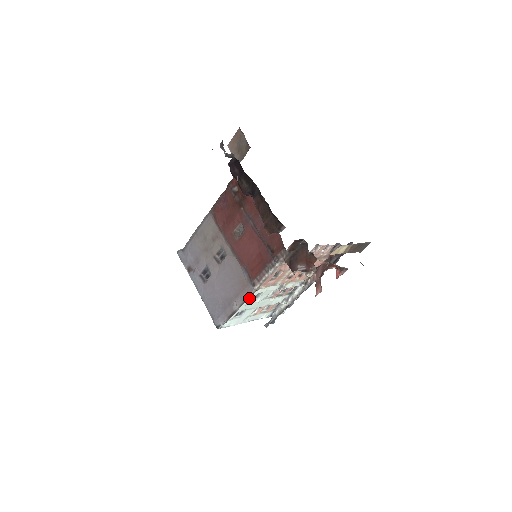
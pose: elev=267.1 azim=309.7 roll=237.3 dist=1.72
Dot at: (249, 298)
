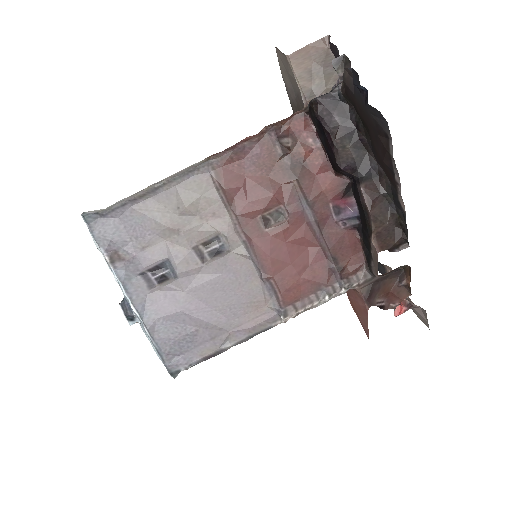
Dot at: occluded
